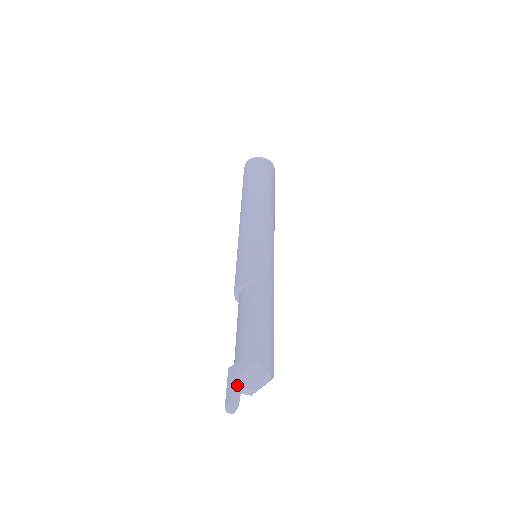
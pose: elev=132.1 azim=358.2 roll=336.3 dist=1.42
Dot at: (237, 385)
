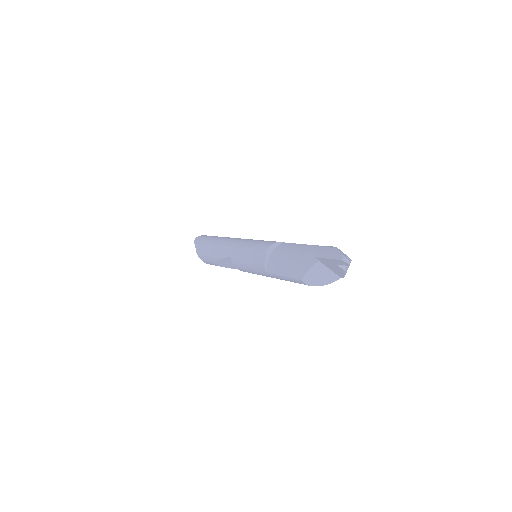
Dot at: (338, 250)
